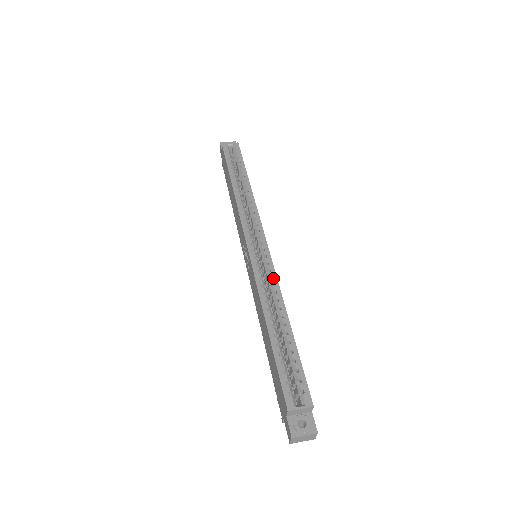
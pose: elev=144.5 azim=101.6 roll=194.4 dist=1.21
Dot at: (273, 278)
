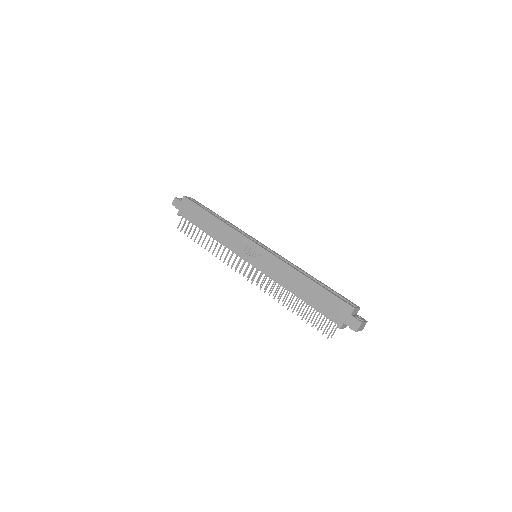
Dot at: (287, 260)
